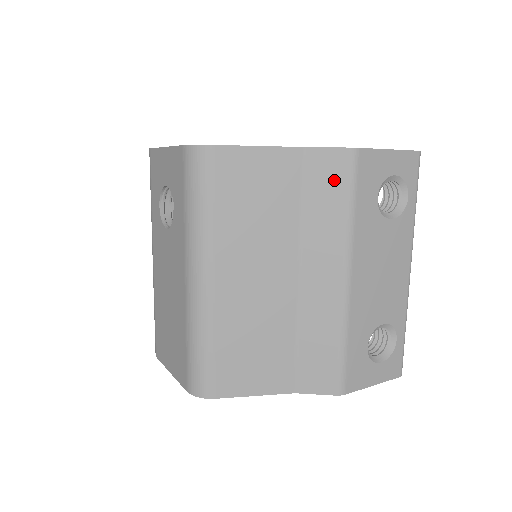
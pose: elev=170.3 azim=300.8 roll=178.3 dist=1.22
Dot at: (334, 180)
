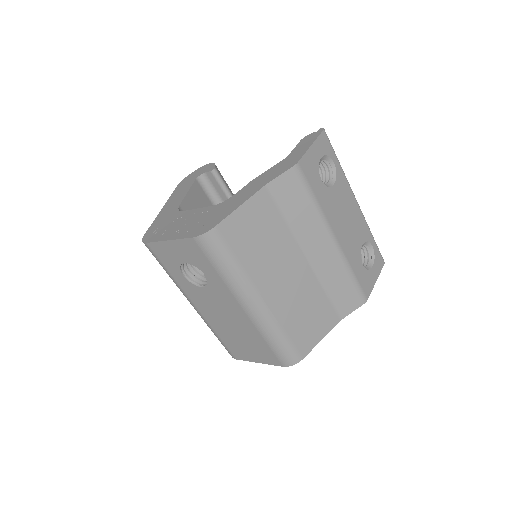
Dot at: (295, 191)
